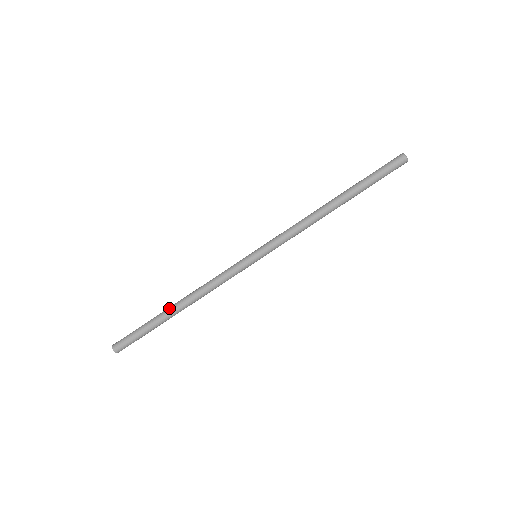
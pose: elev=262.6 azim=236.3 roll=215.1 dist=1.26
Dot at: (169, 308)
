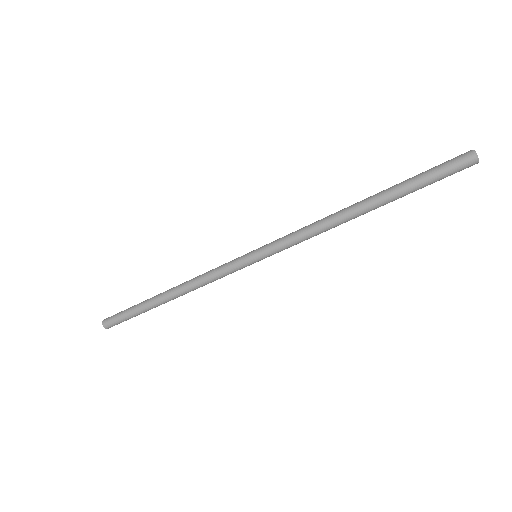
Dot at: (158, 300)
